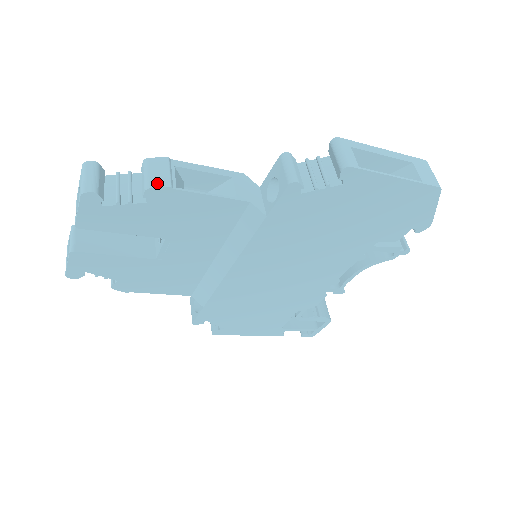
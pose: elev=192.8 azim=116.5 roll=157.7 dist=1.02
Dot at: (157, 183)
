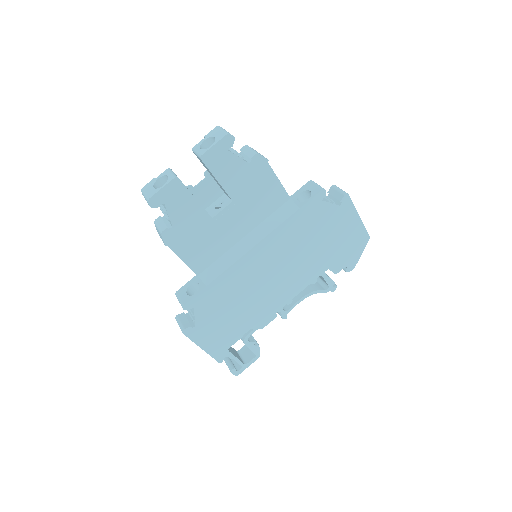
Dot at: (261, 155)
